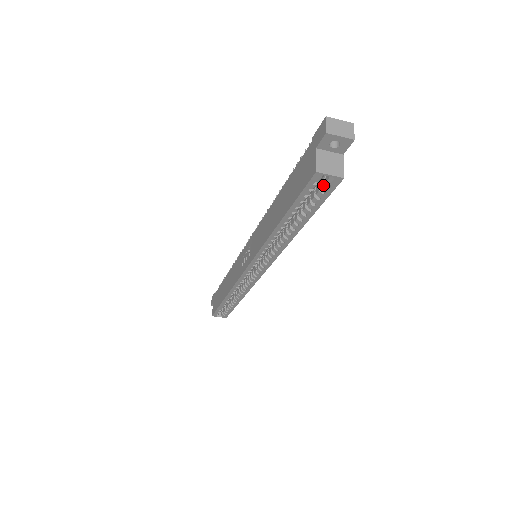
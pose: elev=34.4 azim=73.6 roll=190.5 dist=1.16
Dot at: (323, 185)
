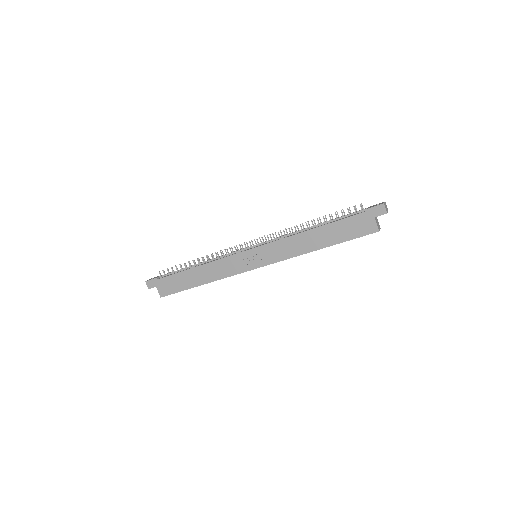
Dot at: occluded
